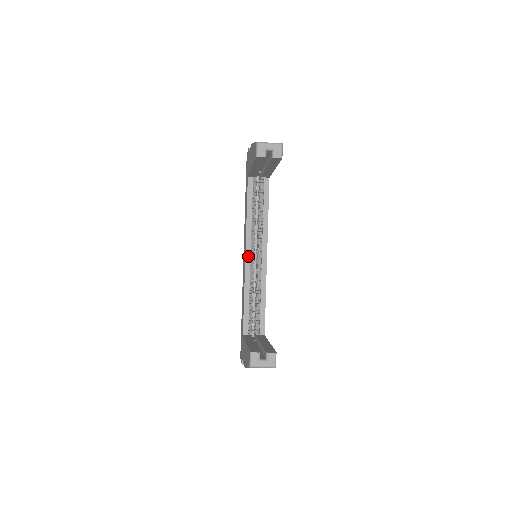
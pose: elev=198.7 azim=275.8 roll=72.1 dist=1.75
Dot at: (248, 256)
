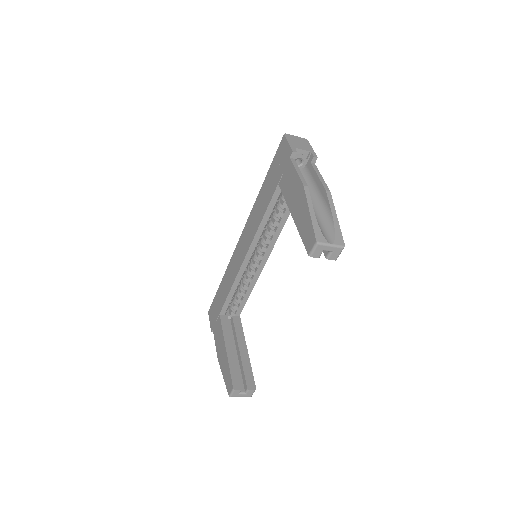
Dot at: (248, 257)
